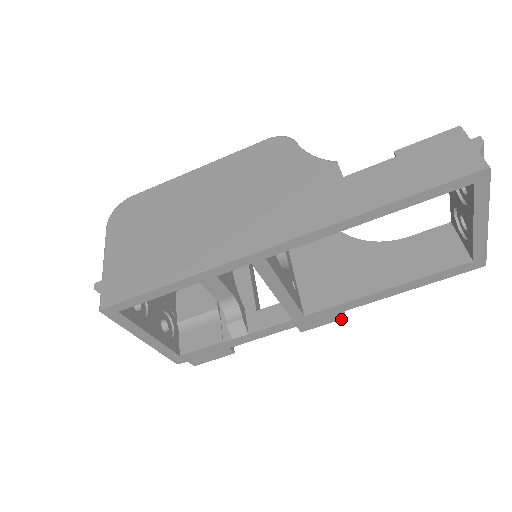
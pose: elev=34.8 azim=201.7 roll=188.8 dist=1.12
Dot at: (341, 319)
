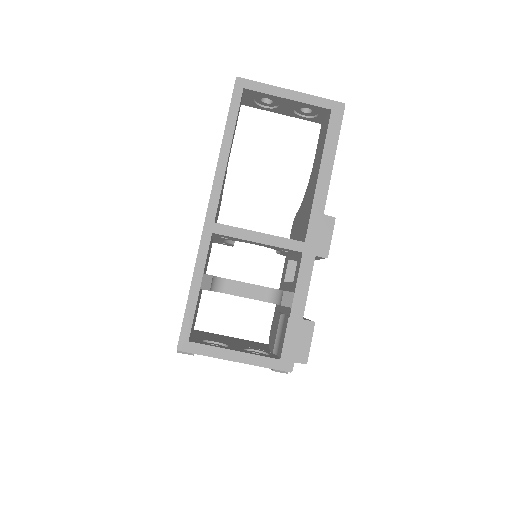
Dot at: (334, 222)
